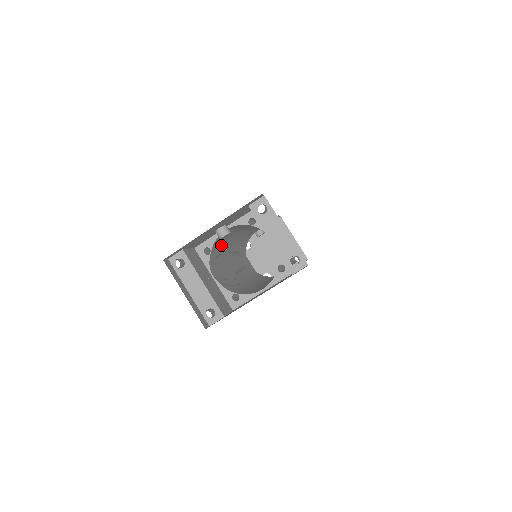
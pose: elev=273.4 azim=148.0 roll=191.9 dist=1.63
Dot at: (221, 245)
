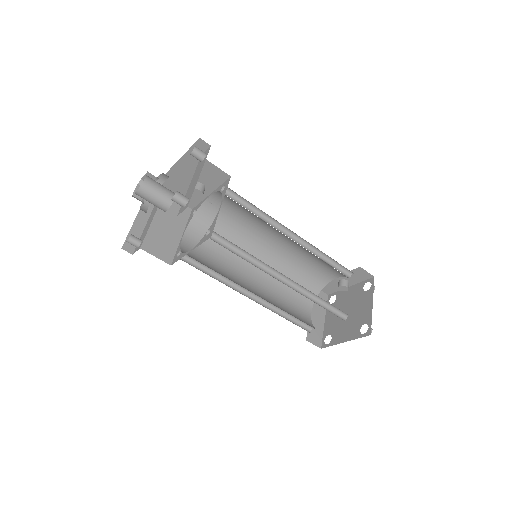
Dot at: (226, 226)
